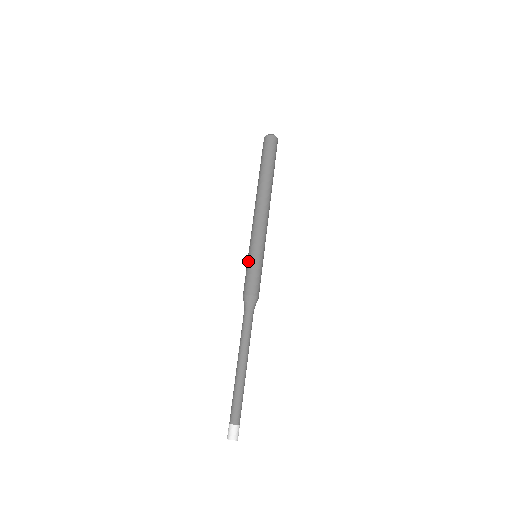
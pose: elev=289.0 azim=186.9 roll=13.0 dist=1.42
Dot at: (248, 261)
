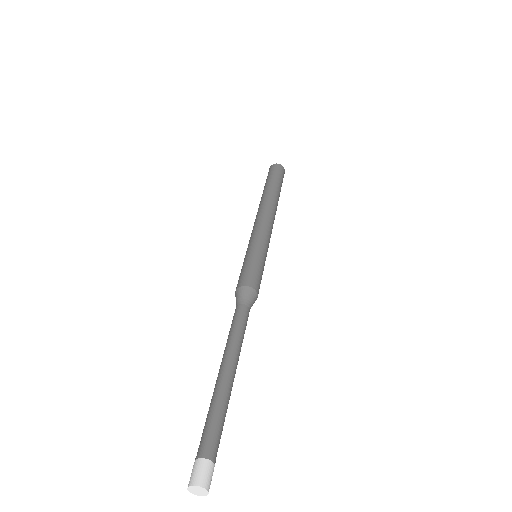
Dot at: (246, 256)
